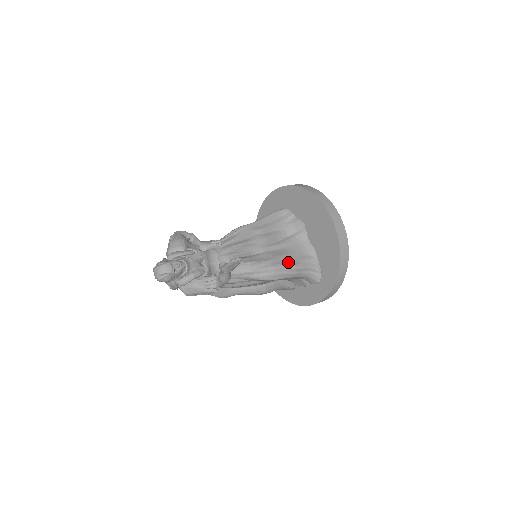
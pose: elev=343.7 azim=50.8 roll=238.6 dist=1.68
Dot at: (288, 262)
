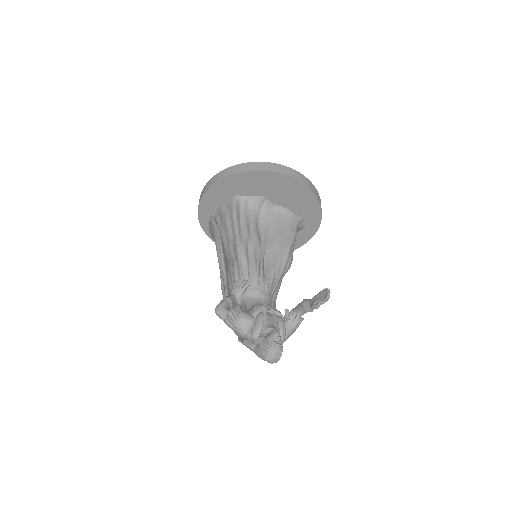
Dot at: (288, 239)
